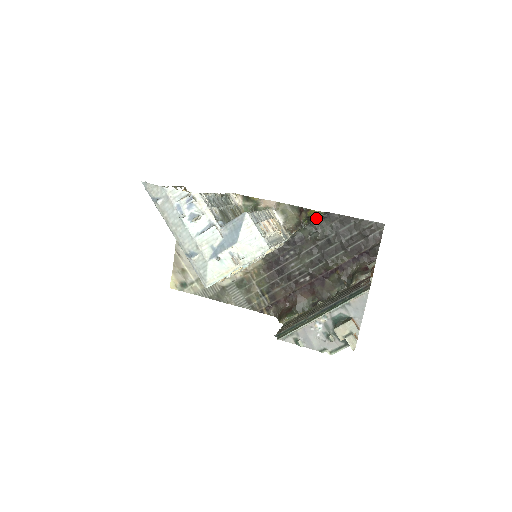
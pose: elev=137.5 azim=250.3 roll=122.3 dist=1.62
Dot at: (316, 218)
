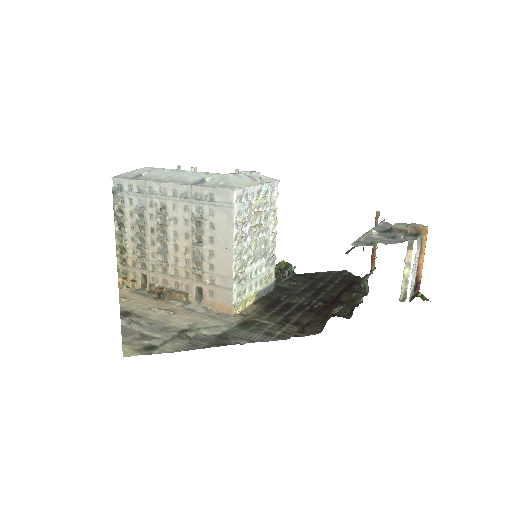
Dot at: (287, 273)
